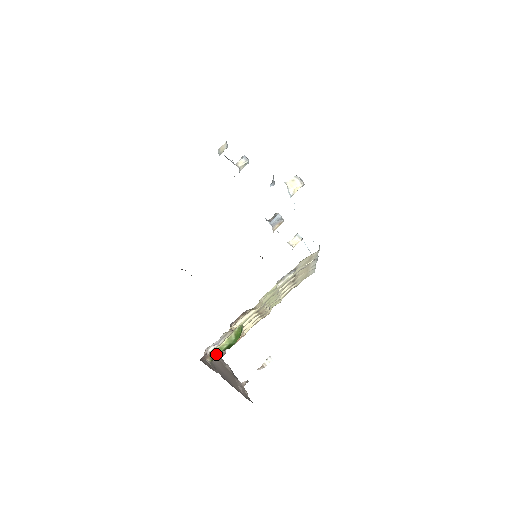
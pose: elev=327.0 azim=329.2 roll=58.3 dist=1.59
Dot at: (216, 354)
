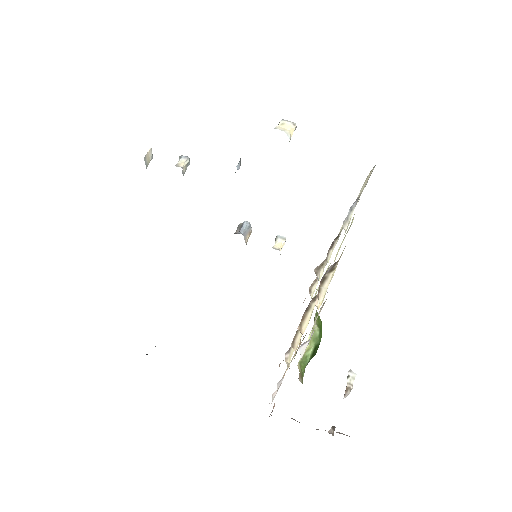
Dot at: (303, 369)
